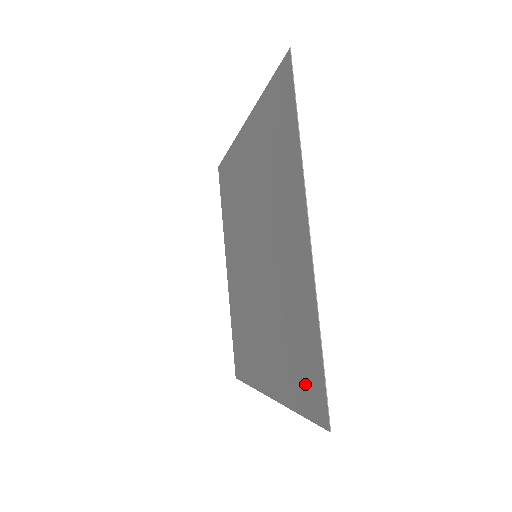
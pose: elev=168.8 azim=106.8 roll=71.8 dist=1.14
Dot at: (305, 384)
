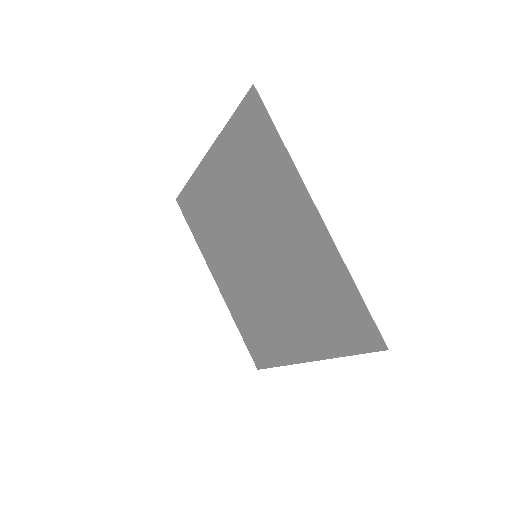
Dot at: (350, 329)
